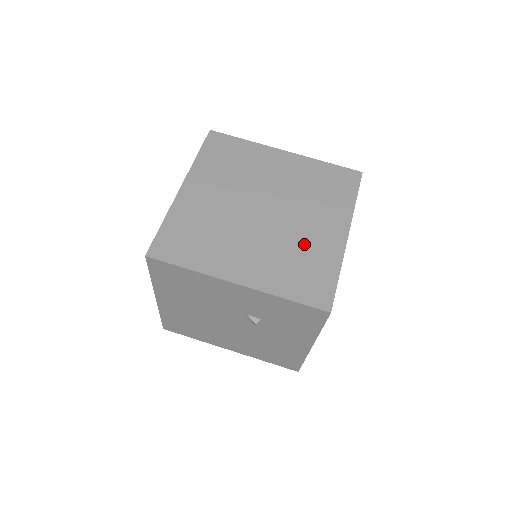
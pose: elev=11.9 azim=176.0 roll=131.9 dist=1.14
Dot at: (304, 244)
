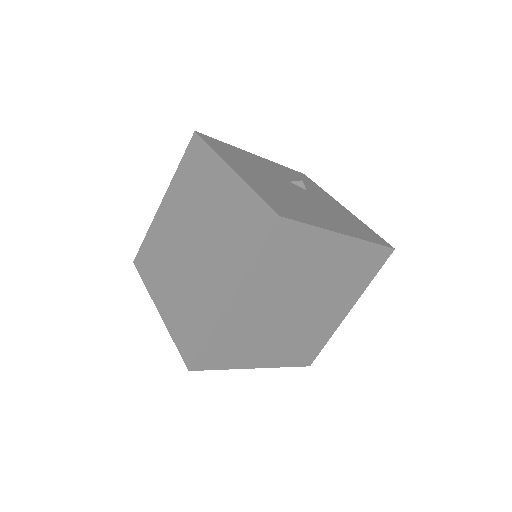
Dot at: (200, 294)
